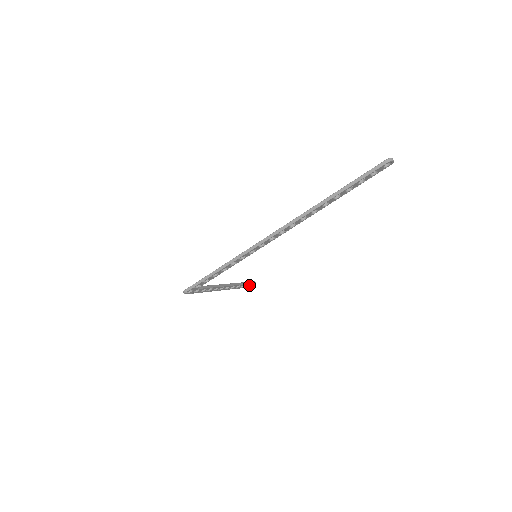
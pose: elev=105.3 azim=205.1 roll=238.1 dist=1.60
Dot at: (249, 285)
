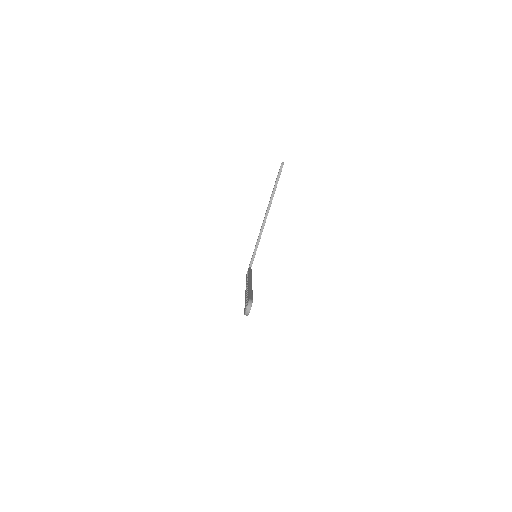
Dot at: (280, 174)
